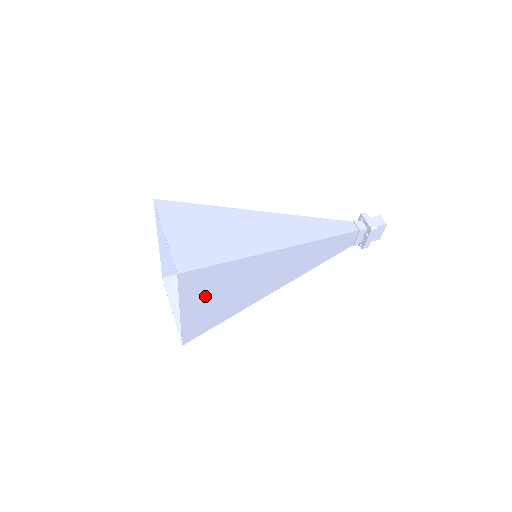
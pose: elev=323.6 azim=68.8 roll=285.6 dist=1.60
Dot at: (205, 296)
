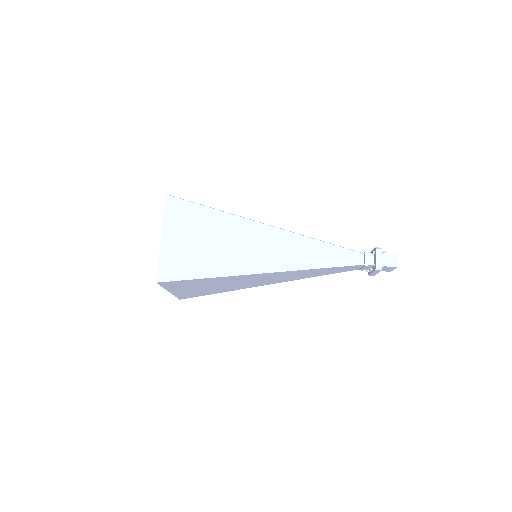
Dot at: (191, 287)
